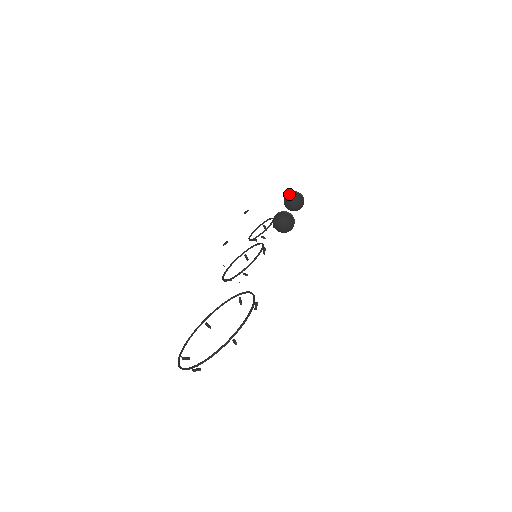
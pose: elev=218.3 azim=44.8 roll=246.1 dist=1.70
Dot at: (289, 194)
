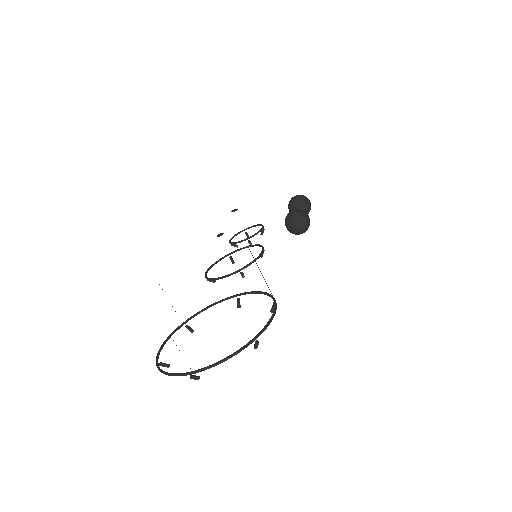
Dot at: (298, 196)
